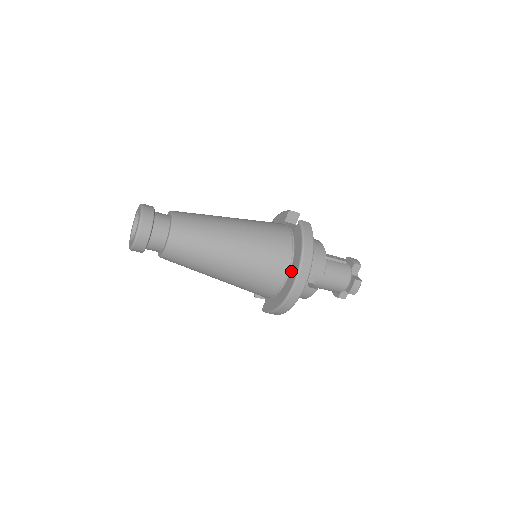
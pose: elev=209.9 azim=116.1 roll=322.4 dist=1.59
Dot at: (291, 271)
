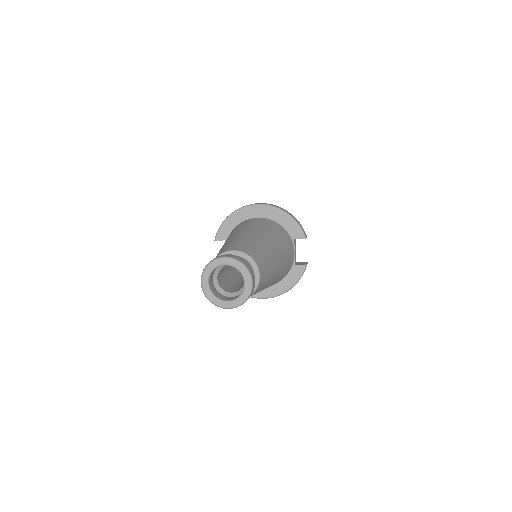
Dot at: (269, 288)
